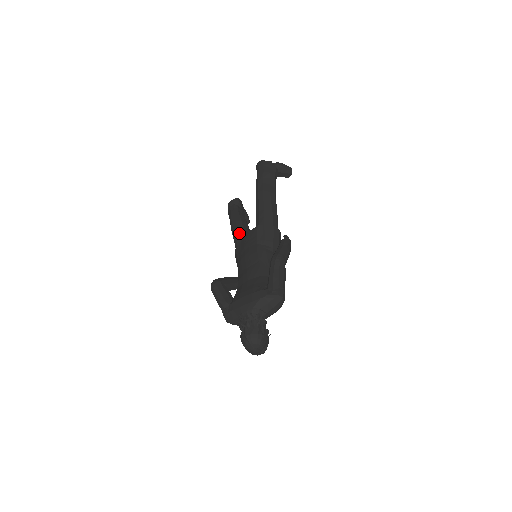
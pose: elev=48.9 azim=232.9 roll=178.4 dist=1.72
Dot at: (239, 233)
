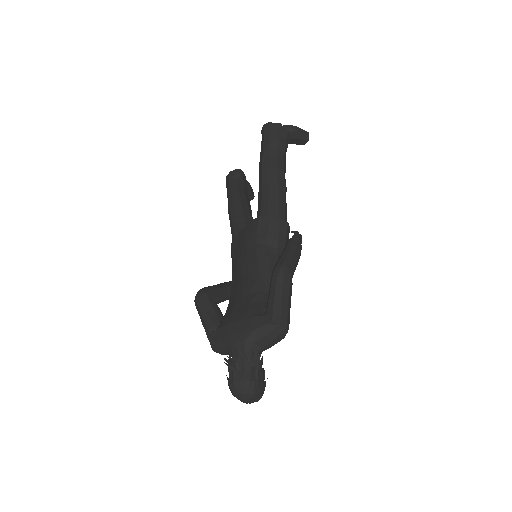
Dot at: (237, 220)
